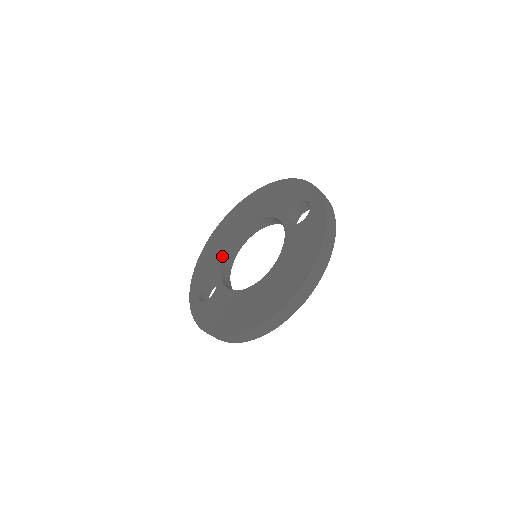
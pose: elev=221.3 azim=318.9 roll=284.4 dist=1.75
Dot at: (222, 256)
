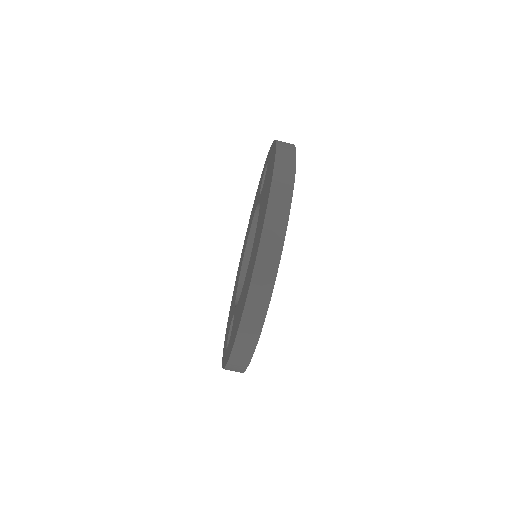
Dot at: (235, 298)
